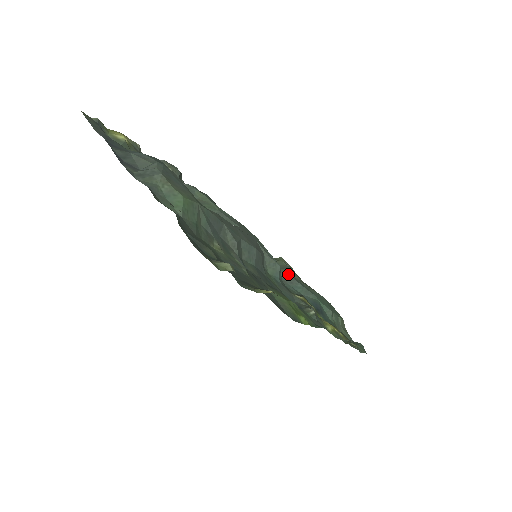
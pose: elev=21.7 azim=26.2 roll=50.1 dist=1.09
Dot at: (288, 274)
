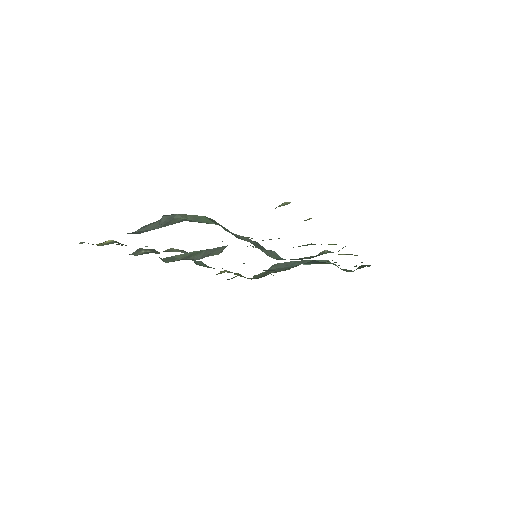
Dot at: (278, 264)
